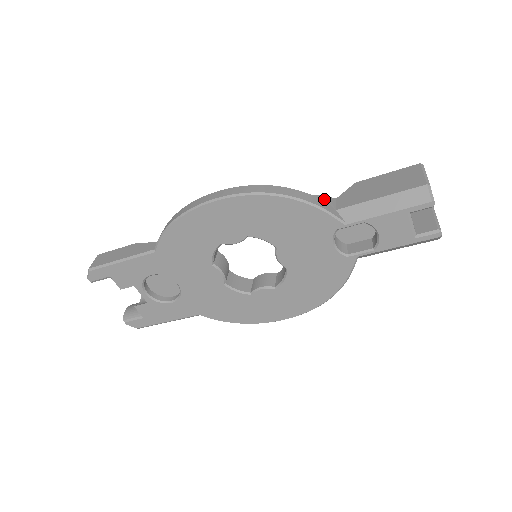
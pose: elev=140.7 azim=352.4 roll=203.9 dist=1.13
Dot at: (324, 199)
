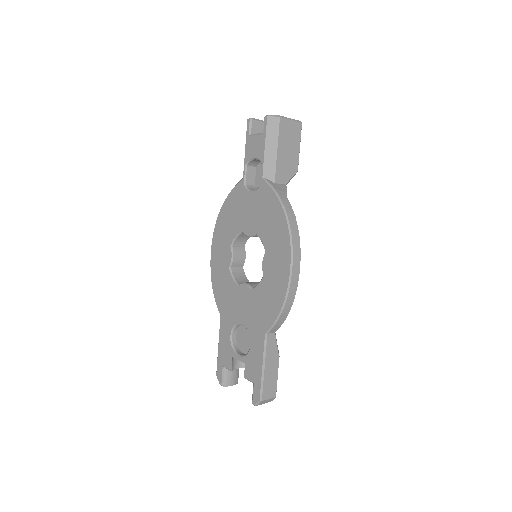
Dot at: occluded
